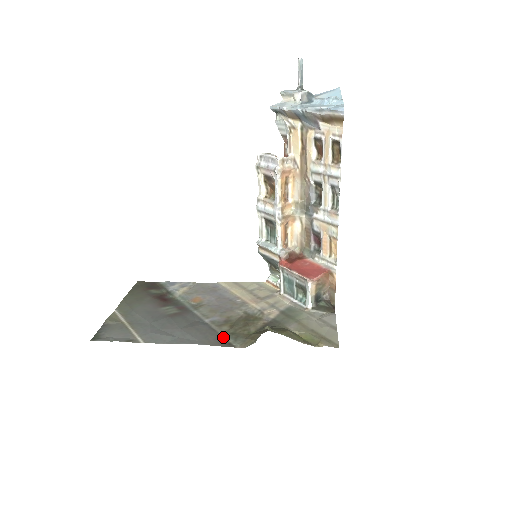
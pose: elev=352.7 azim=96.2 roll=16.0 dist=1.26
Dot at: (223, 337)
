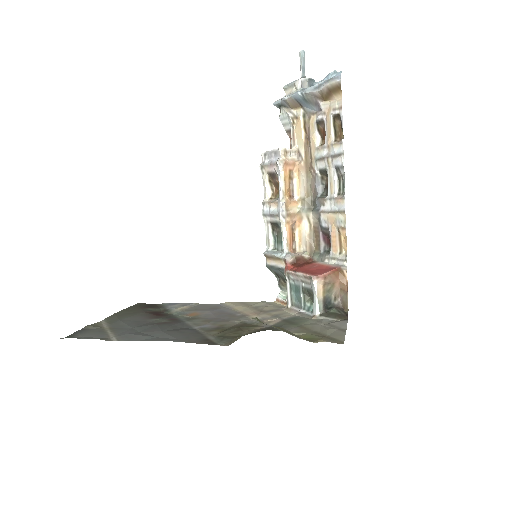
Dot at: (208, 338)
